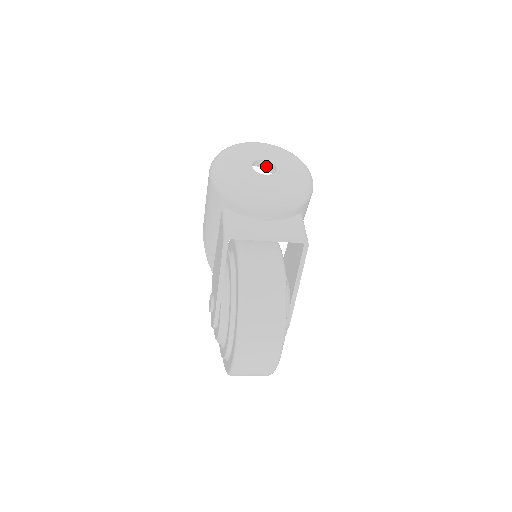
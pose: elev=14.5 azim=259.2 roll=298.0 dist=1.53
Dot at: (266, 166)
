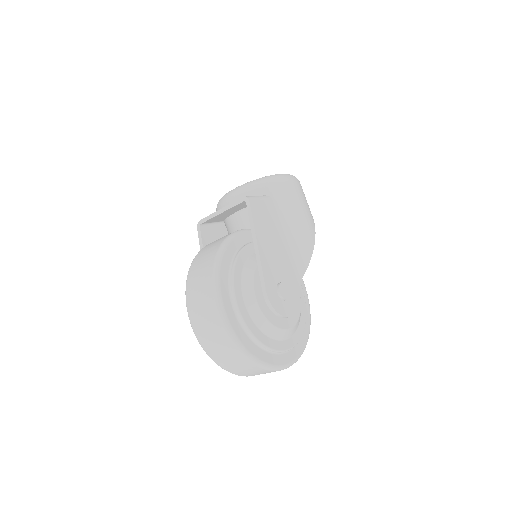
Dot at: occluded
